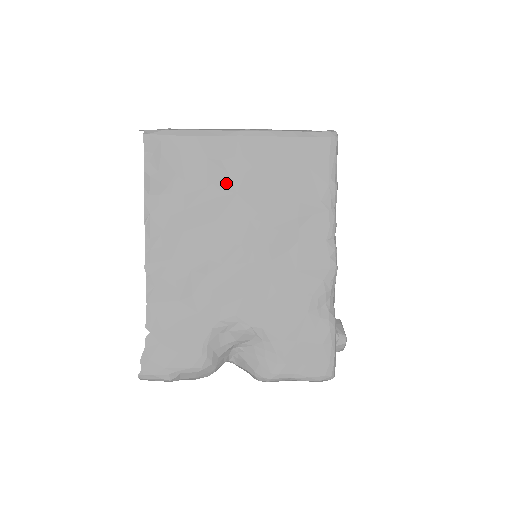
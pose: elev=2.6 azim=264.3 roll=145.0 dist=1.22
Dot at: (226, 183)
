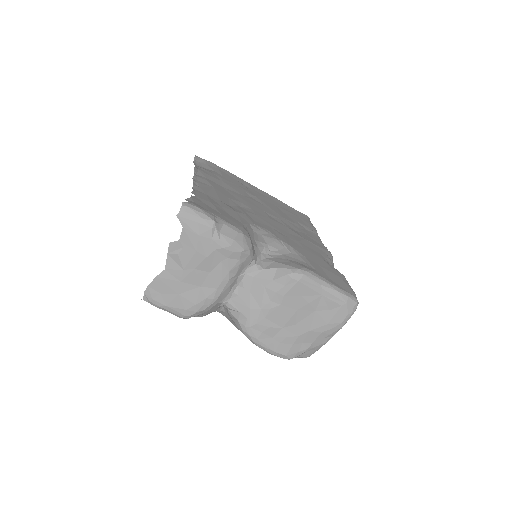
Dot at: (249, 191)
